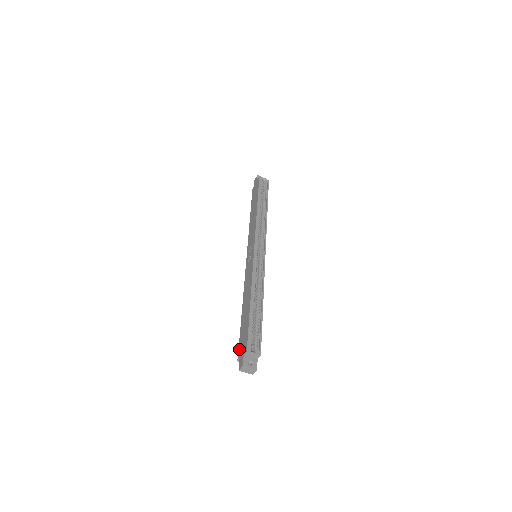
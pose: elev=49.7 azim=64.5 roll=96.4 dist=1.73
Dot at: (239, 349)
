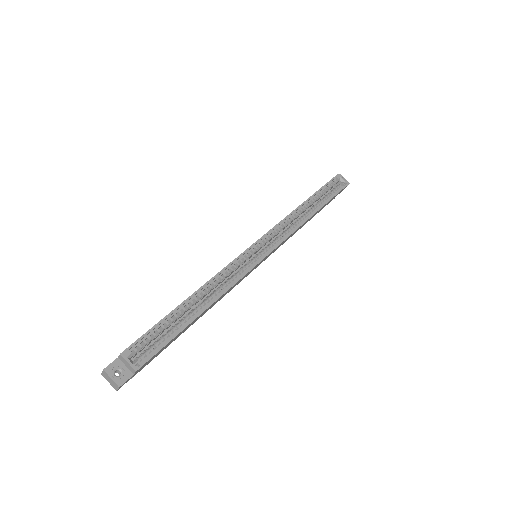
Dot at: occluded
